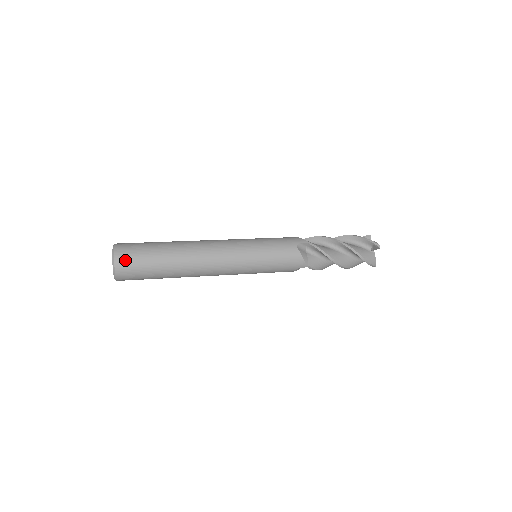
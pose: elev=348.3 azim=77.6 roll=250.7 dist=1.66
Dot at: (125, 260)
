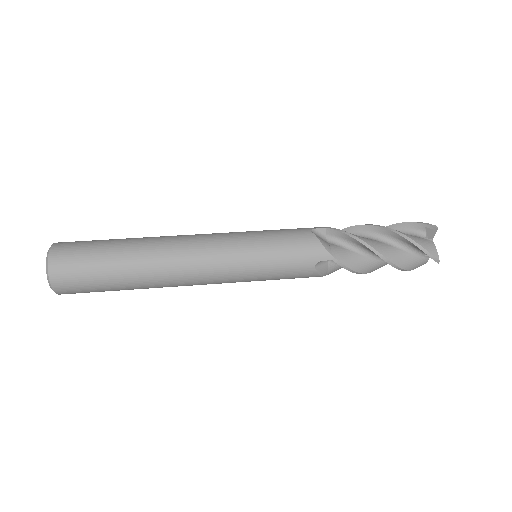
Dot at: (68, 289)
